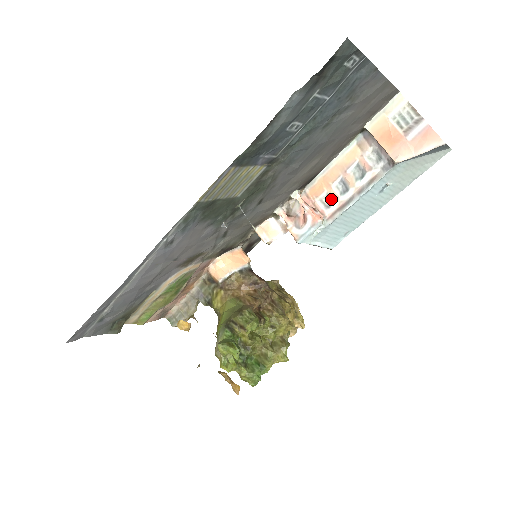
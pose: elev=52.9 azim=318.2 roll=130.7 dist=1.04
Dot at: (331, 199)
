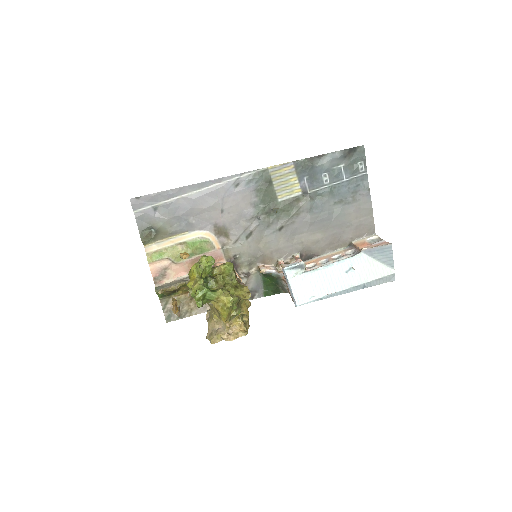
Dot at: (315, 265)
